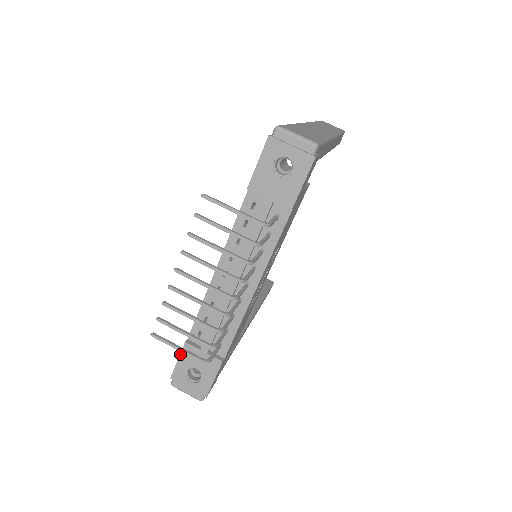
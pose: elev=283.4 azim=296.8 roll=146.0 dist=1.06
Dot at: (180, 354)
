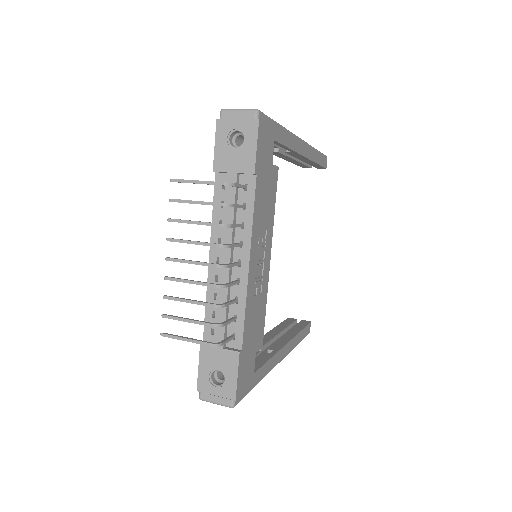
Dot at: (199, 359)
